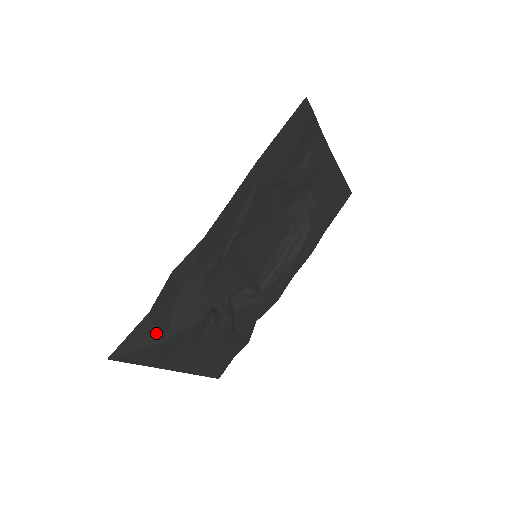
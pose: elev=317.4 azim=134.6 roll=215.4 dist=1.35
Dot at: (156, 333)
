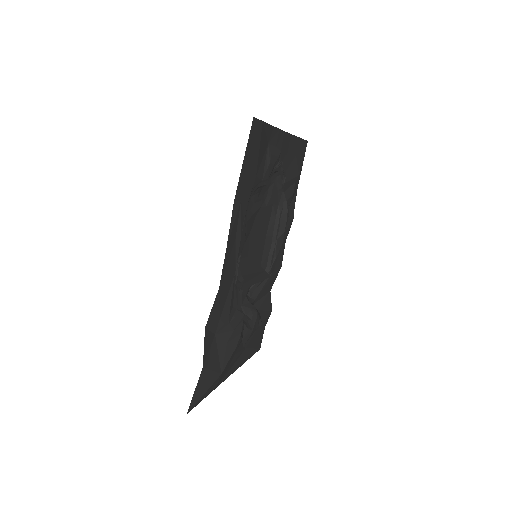
Dot at: (213, 374)
